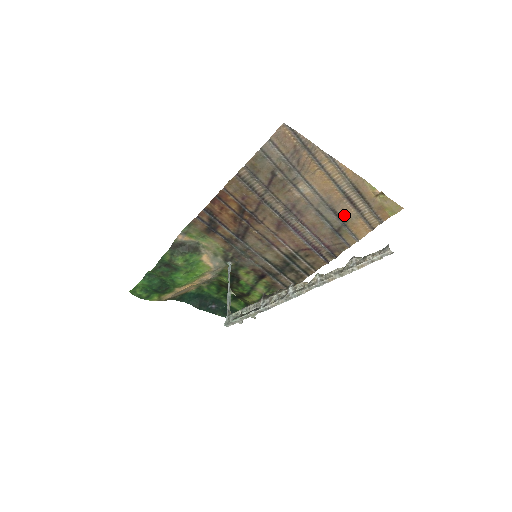
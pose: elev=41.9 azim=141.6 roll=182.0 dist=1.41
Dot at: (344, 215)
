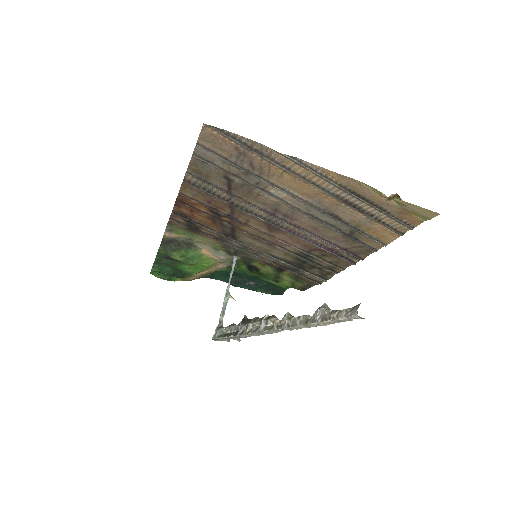
Dot at: (351, 219)
